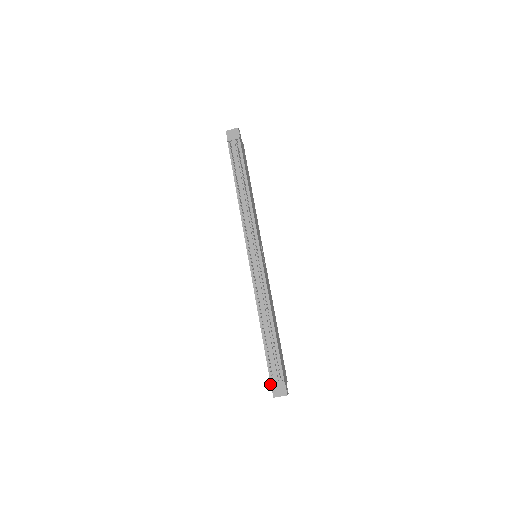
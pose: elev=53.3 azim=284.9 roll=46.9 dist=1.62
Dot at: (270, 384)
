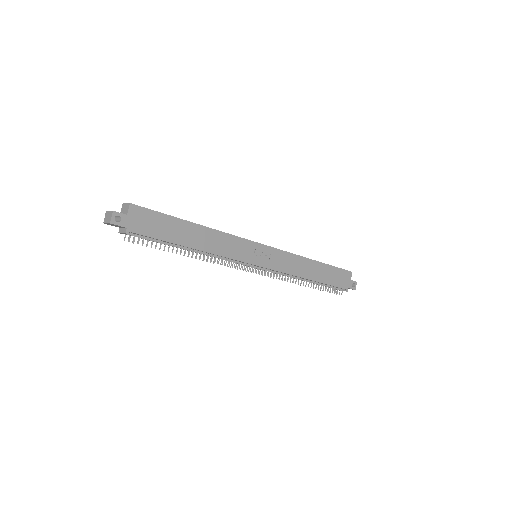
Dot at: occluded
